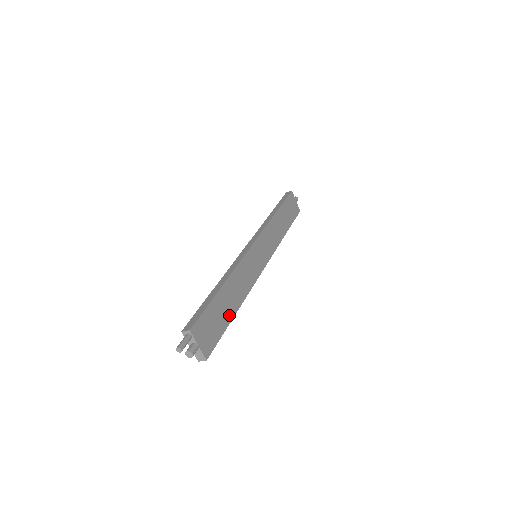
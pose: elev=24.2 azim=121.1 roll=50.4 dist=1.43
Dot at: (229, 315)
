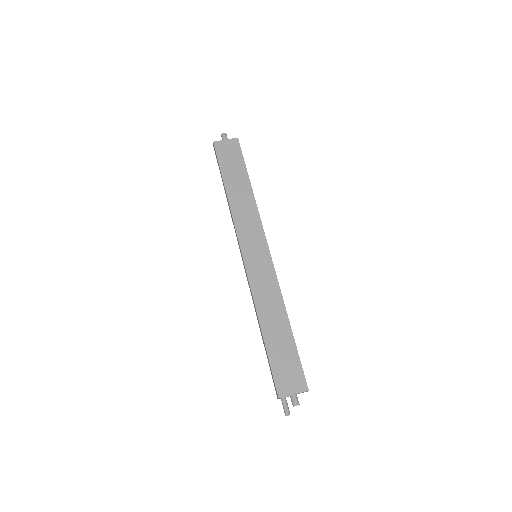
Dot at: (288, 338)
